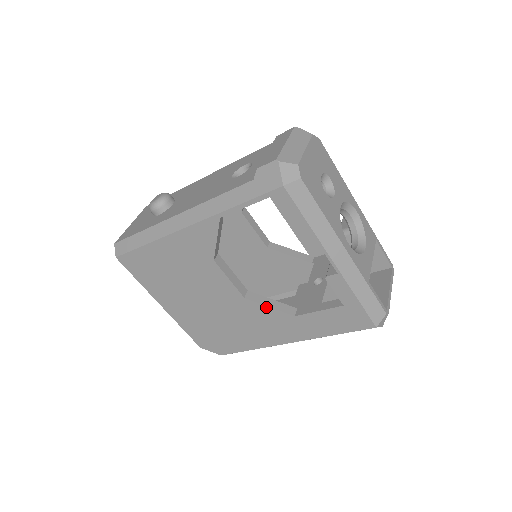
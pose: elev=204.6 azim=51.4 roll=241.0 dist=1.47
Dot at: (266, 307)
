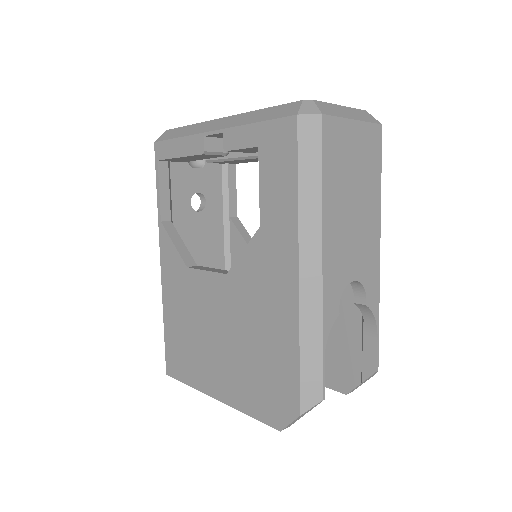
Dot at: (242, 256)
